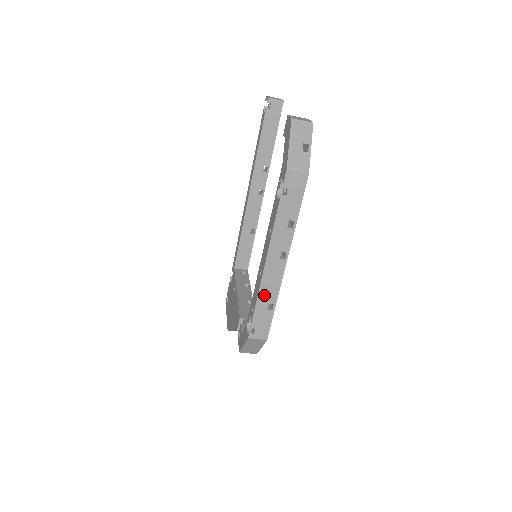
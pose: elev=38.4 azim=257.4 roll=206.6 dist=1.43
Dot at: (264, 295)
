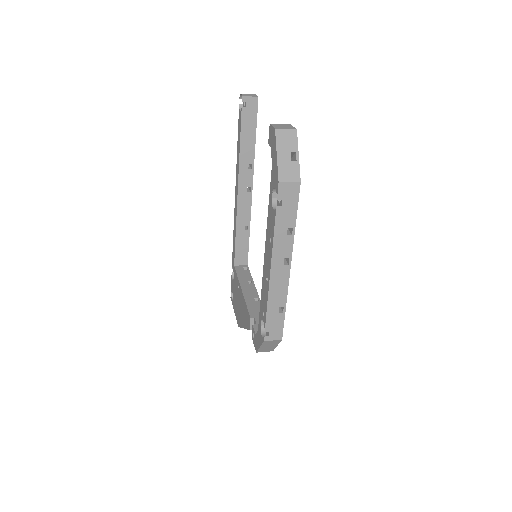
Dot at: (273, 300)
